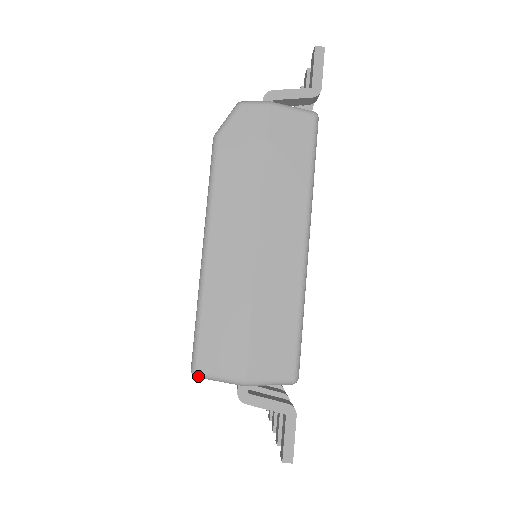
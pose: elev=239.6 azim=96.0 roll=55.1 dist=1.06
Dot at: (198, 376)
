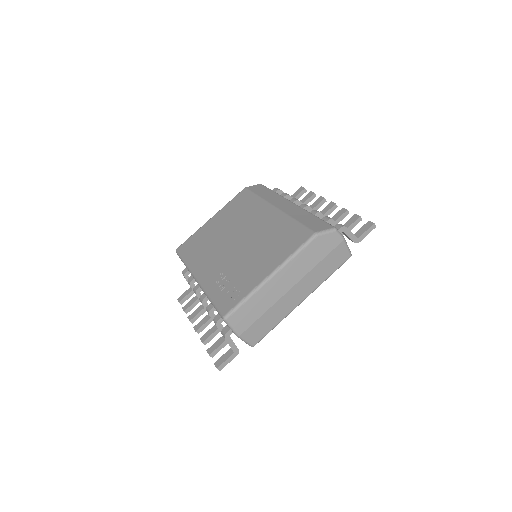
Dot at: (225, 321)
